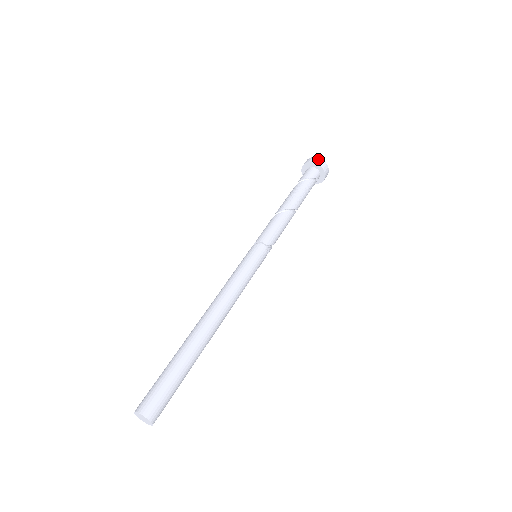
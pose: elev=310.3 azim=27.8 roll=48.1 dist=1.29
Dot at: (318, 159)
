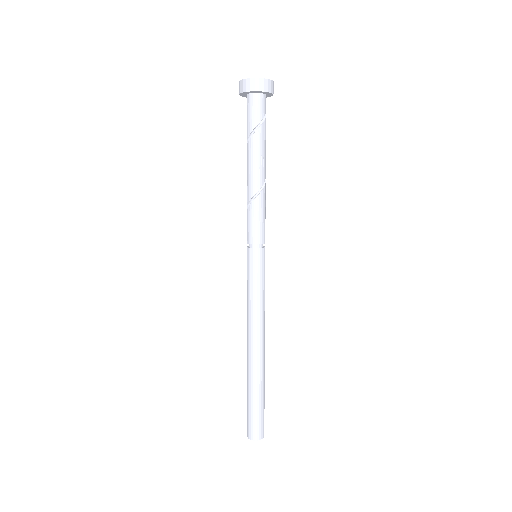
Dot at: (268, 82)
